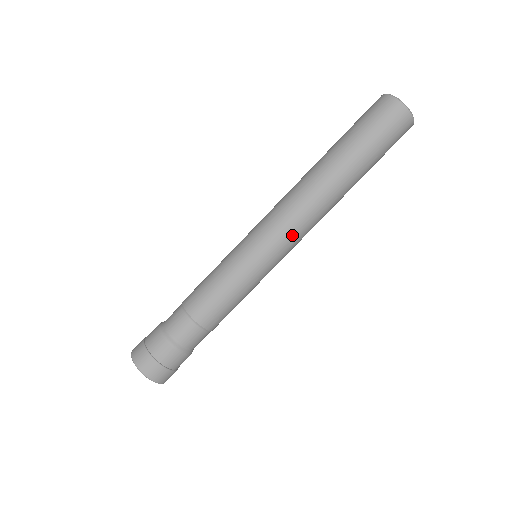
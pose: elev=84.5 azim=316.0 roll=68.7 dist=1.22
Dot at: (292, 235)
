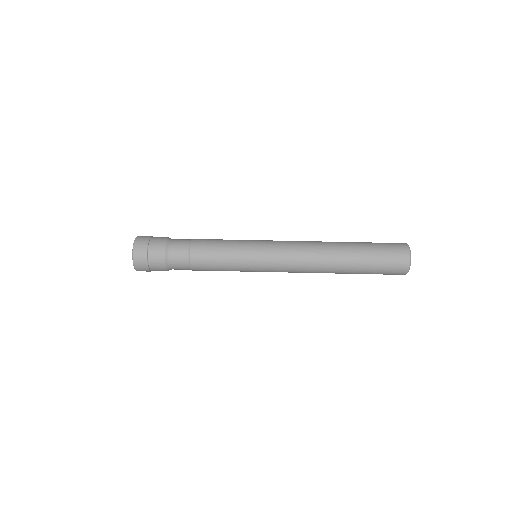
Dot at: (287, 247)
